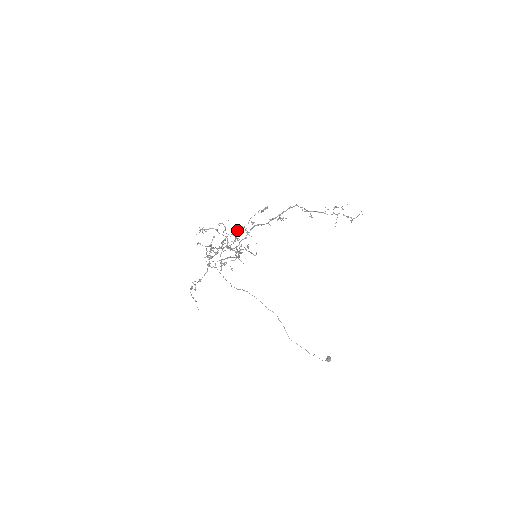
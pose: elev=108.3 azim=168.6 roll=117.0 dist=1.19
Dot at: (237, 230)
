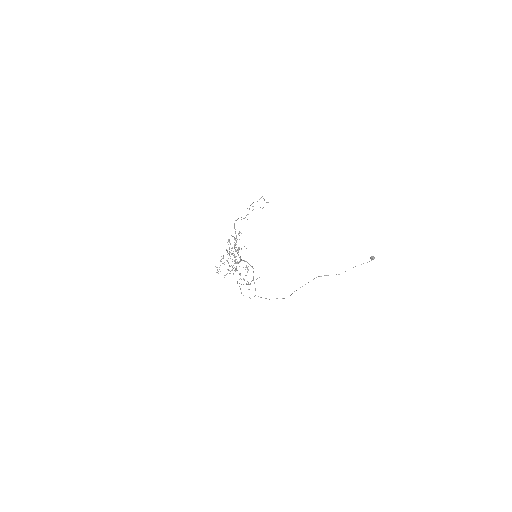
Dot at: occluded
